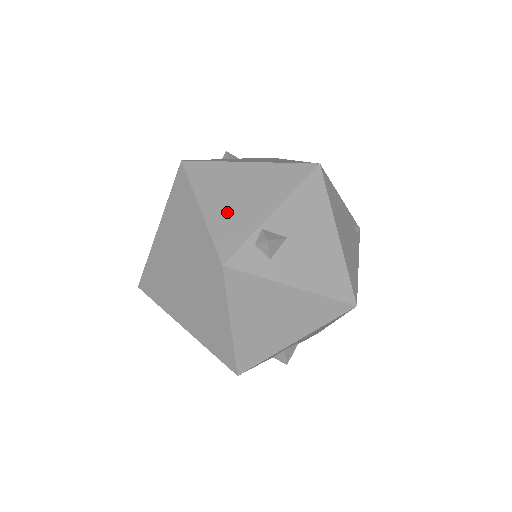
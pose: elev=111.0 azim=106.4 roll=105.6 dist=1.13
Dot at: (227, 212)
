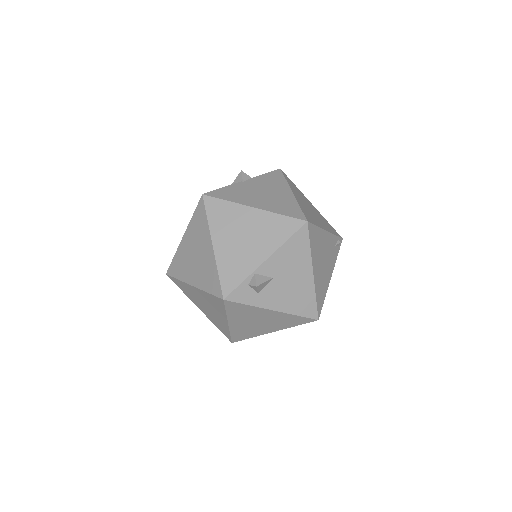
Dot at: (232, 254)
